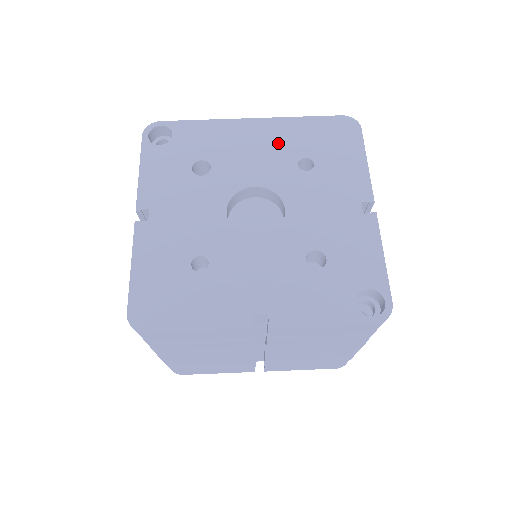
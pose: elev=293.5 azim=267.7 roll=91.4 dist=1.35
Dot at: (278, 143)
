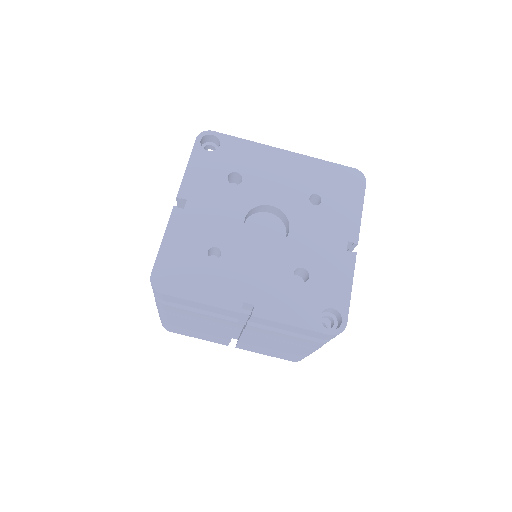
Dot at: (299, 176)
